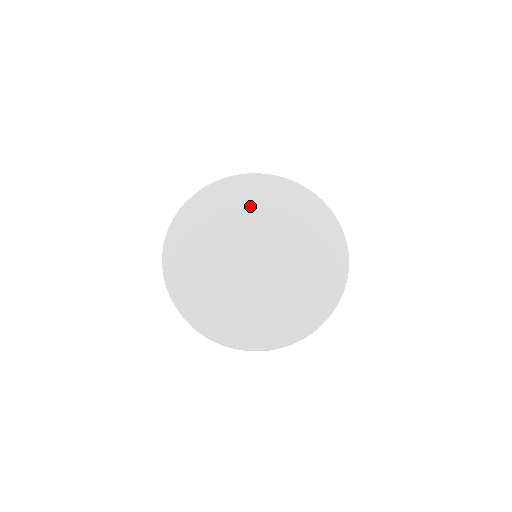
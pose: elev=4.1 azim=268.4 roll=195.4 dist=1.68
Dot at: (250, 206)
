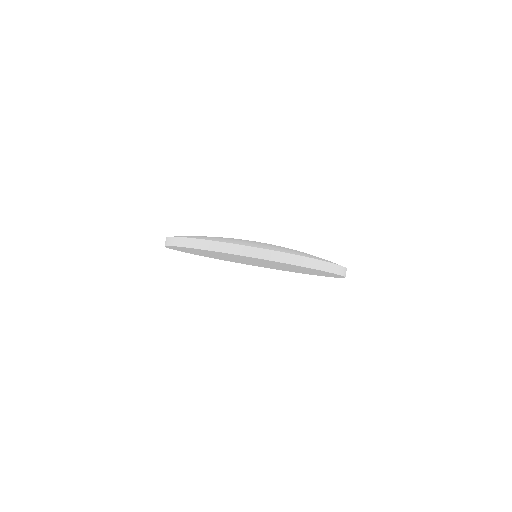
Dot at: occluded
